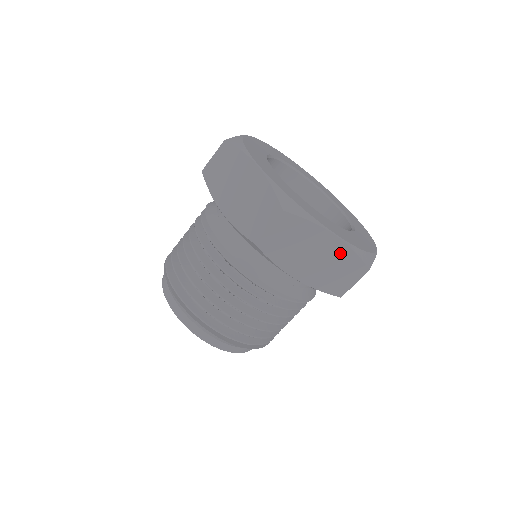
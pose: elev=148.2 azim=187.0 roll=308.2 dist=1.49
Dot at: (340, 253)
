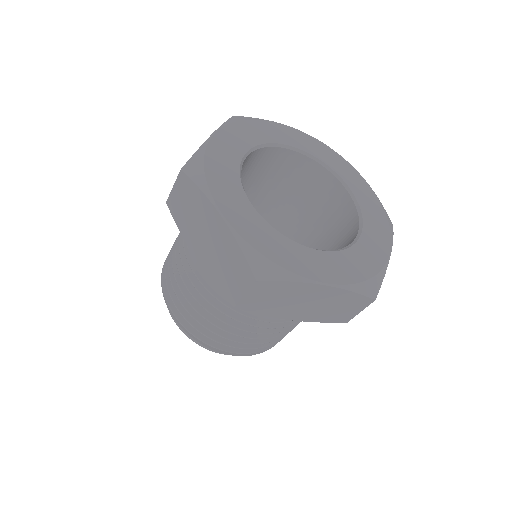
Dot at: (336, 296)
